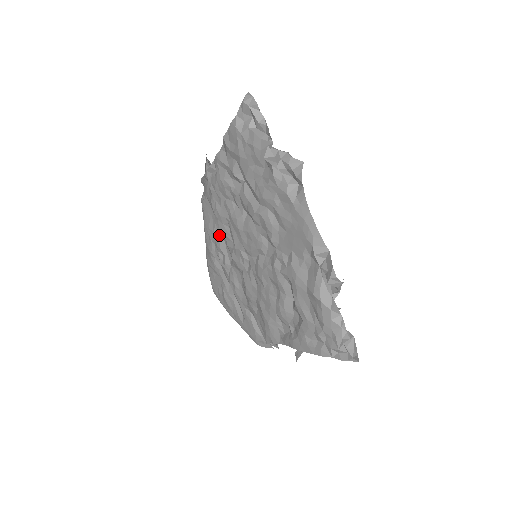
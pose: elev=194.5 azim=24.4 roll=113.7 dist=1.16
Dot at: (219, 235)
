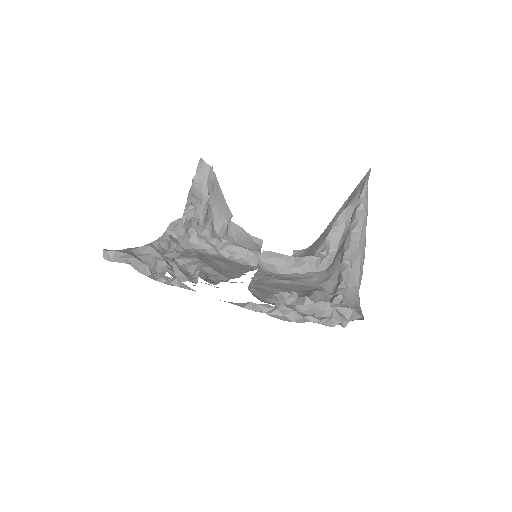
Dot at: occluded
